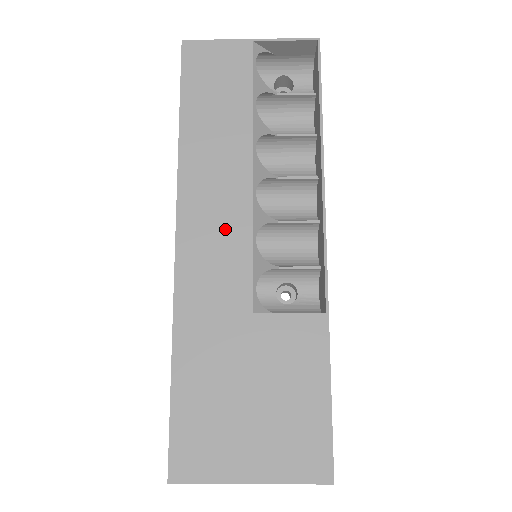
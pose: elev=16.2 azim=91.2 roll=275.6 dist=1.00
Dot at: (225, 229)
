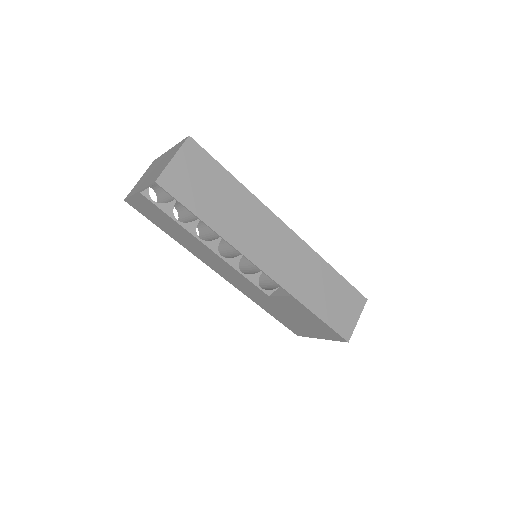
Dot at: (228, 271)
